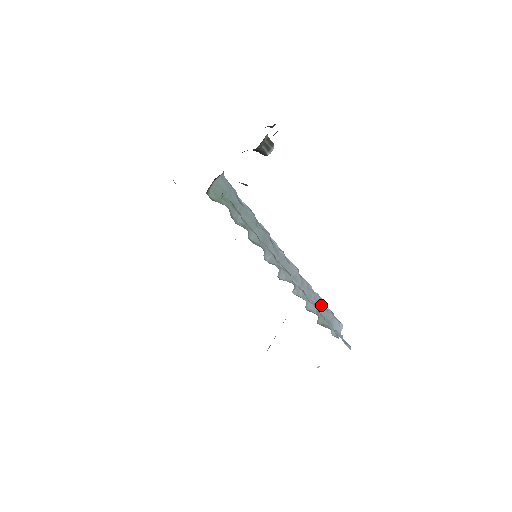
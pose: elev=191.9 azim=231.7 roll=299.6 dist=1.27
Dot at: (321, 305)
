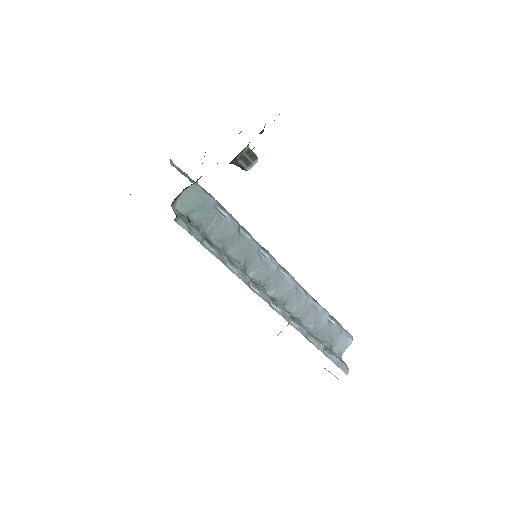
Dot at: (323, 320)
